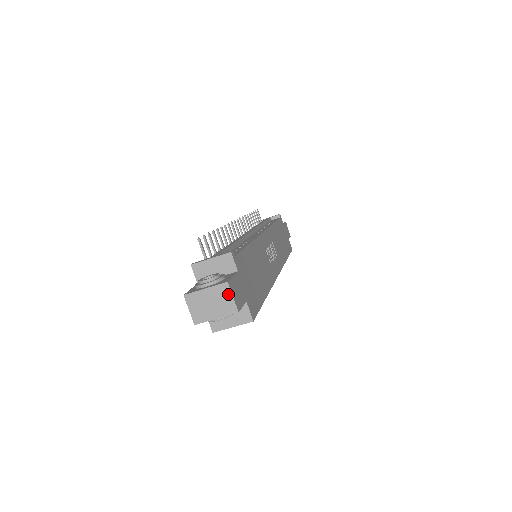
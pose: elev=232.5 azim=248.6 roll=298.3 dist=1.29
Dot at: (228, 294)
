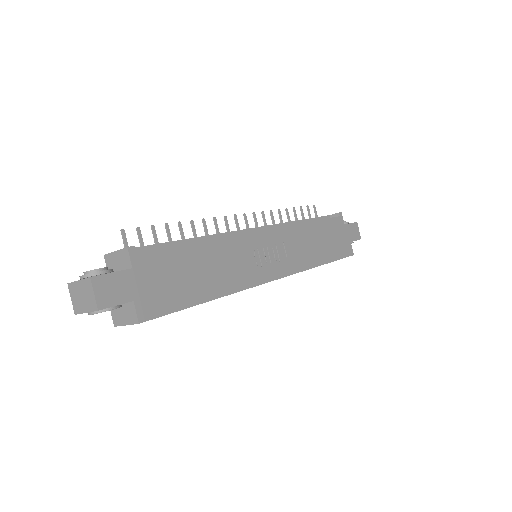
Dot at: (91, 290)
